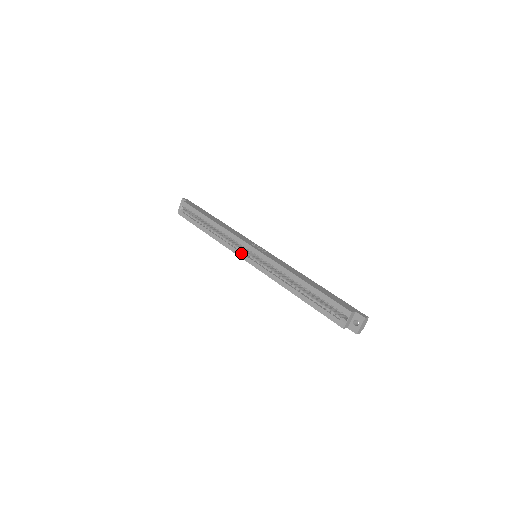
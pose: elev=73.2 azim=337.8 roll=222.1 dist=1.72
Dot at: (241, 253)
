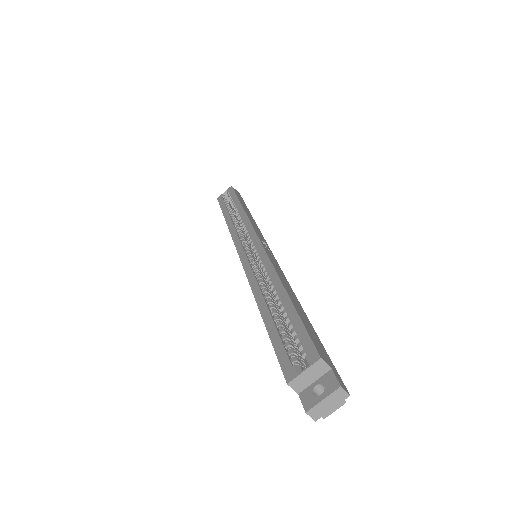
Dot at: (240, 243)
